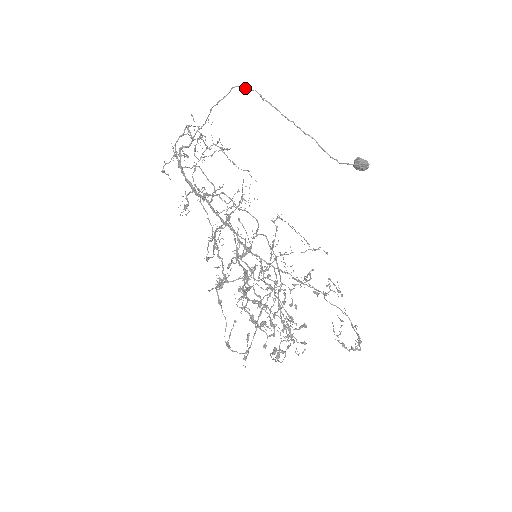
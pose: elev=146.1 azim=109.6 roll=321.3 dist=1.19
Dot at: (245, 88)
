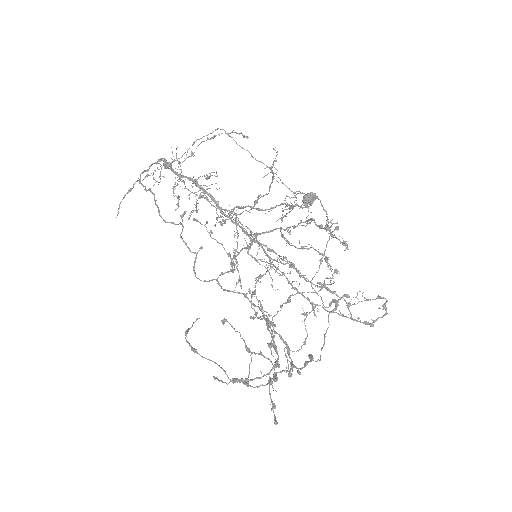
Dot at: occluded
